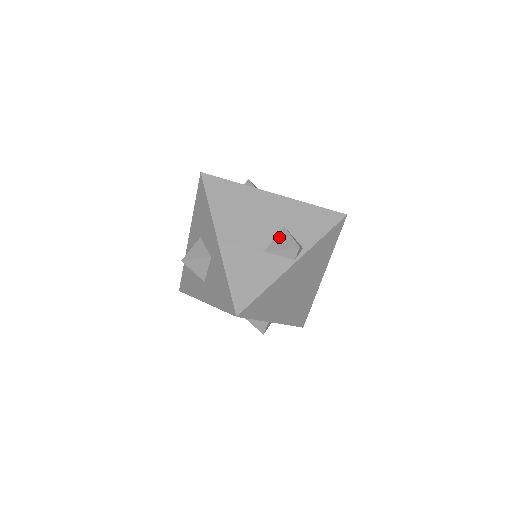
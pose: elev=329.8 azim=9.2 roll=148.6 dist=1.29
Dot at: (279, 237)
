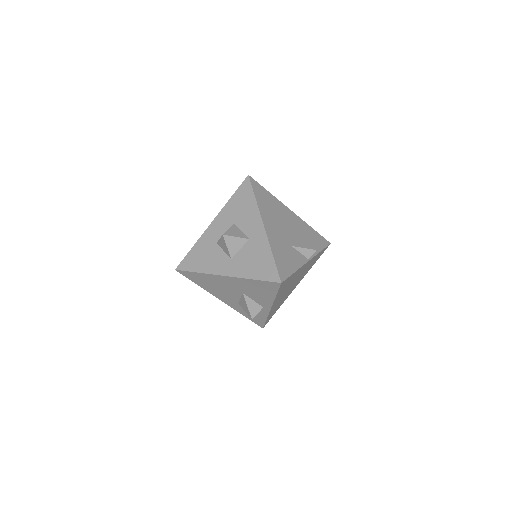
Dot at: (299, 240)
